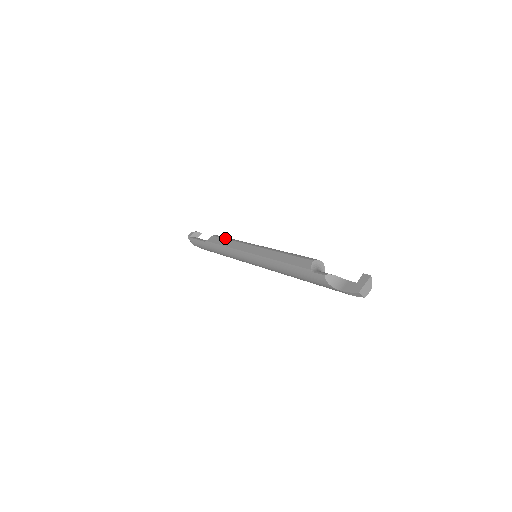
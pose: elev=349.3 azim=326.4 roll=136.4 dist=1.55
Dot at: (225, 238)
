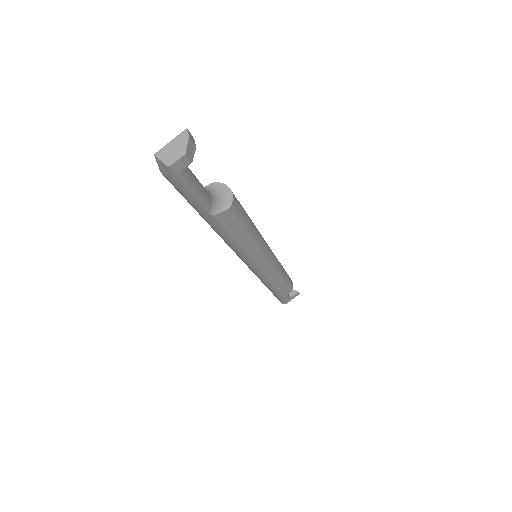
Dot at: occluded
